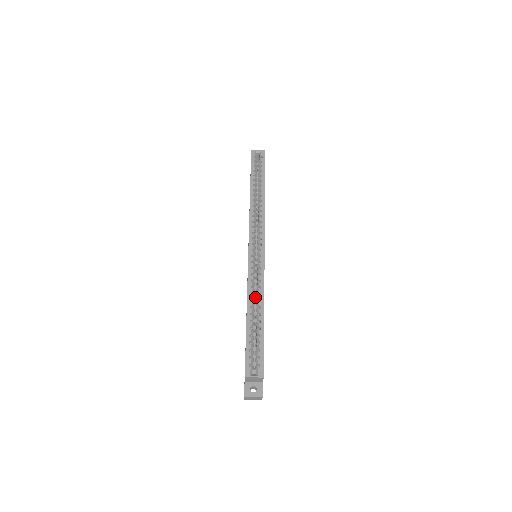
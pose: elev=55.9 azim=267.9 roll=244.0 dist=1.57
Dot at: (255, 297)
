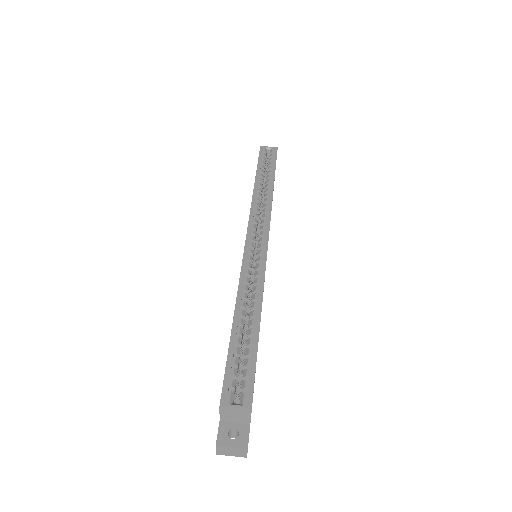
Dot at: (250, 302)
